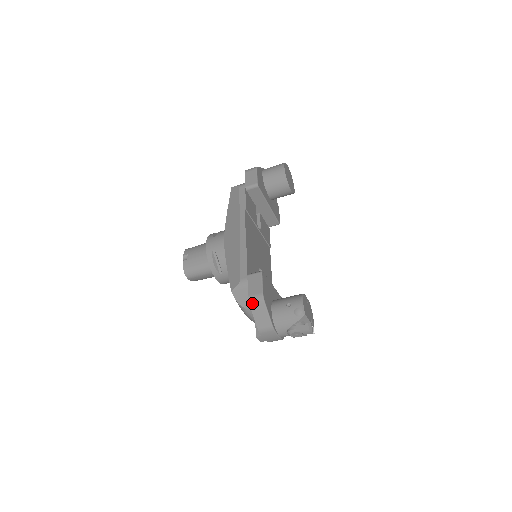
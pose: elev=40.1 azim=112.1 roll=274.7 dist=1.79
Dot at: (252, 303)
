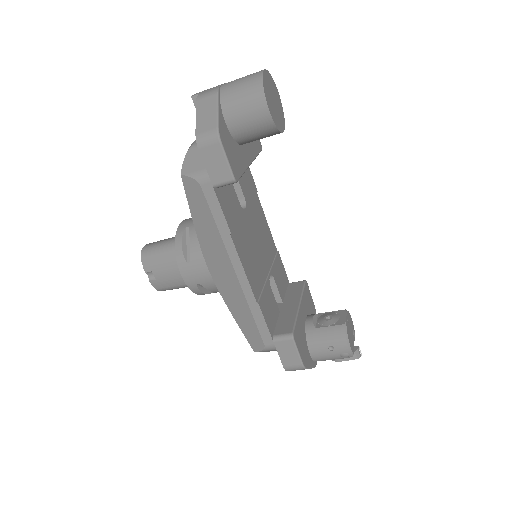
Dot at: occluded
